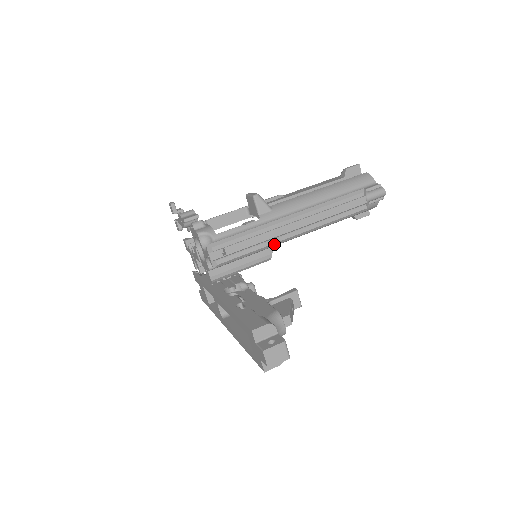
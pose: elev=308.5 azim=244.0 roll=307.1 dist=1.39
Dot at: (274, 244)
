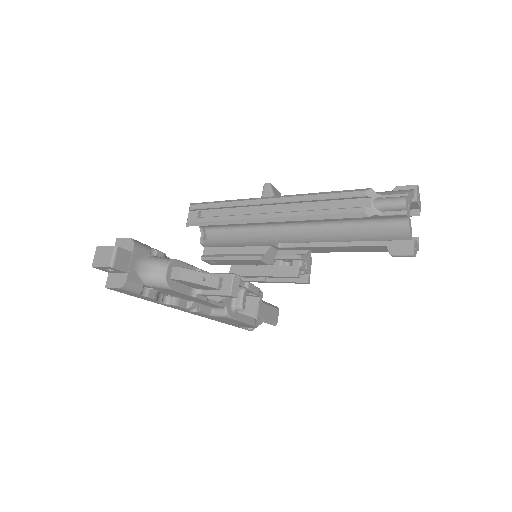
Dot at: (242, 221)
